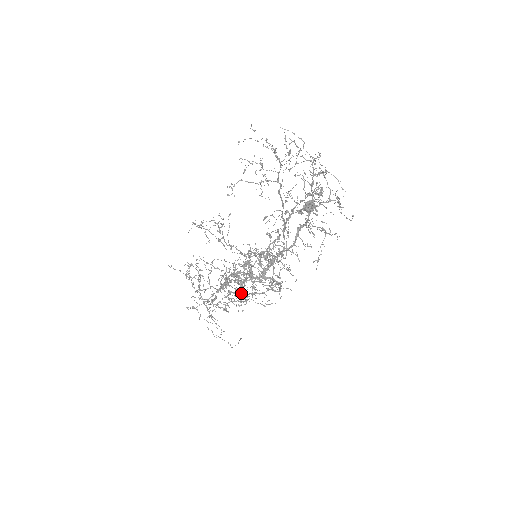
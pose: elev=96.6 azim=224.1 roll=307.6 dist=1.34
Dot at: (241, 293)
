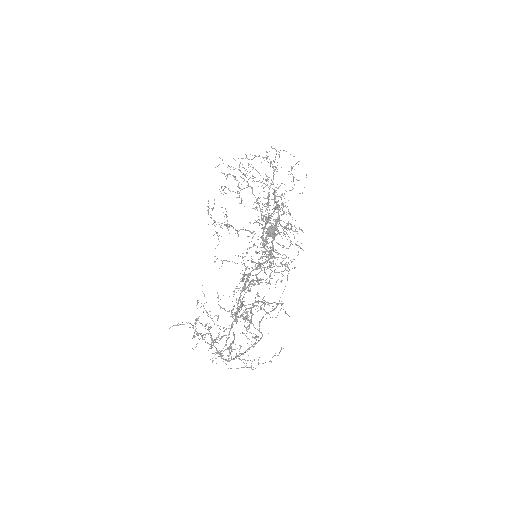
Dot at: (257, 308)
